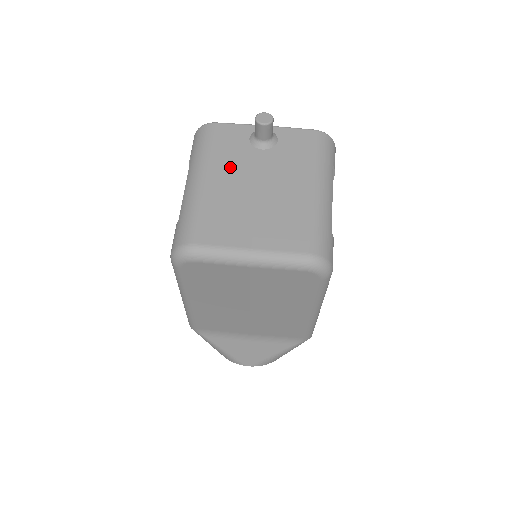
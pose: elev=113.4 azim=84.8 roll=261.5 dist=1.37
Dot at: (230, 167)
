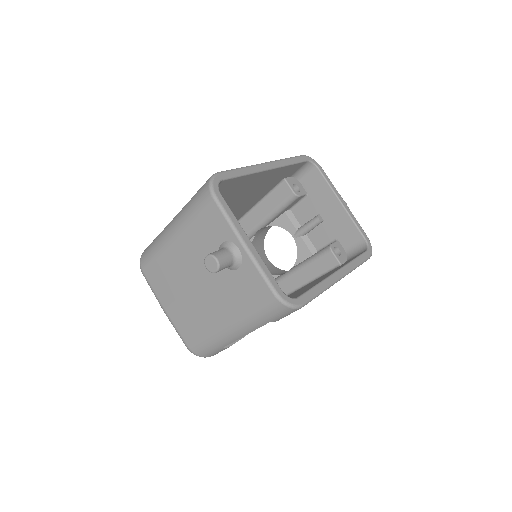
Dot at: (192, 249)
